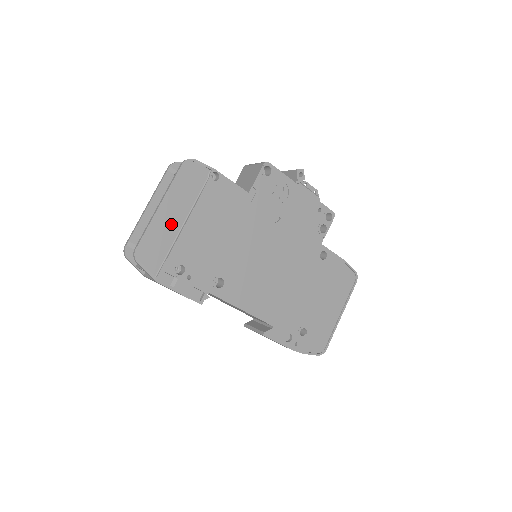
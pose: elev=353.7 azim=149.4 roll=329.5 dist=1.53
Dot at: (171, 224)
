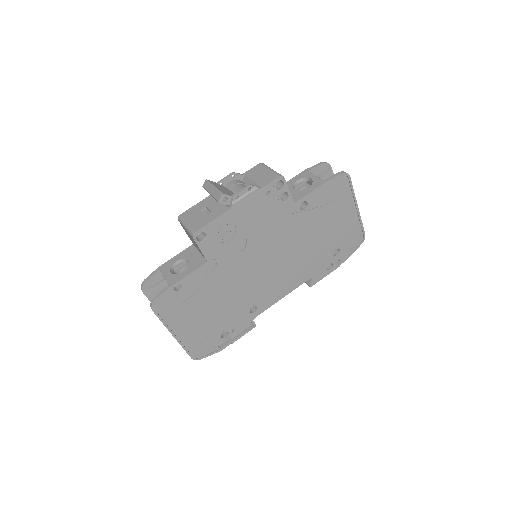
Dot at: (191, 330)
